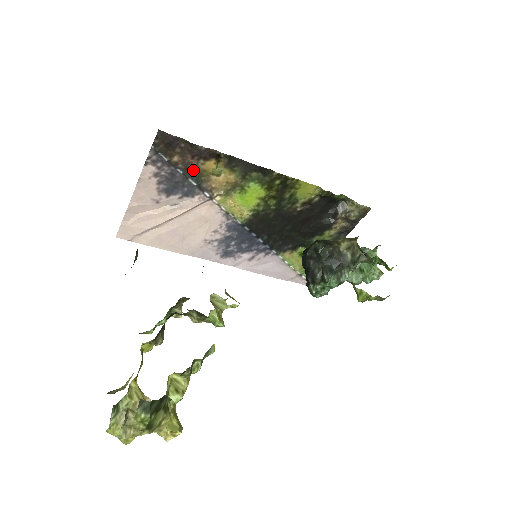
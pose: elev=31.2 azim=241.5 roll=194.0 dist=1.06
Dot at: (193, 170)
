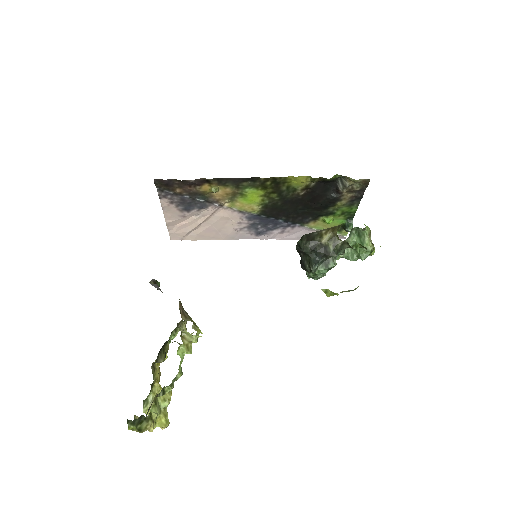
Dot at: (196, 193)
